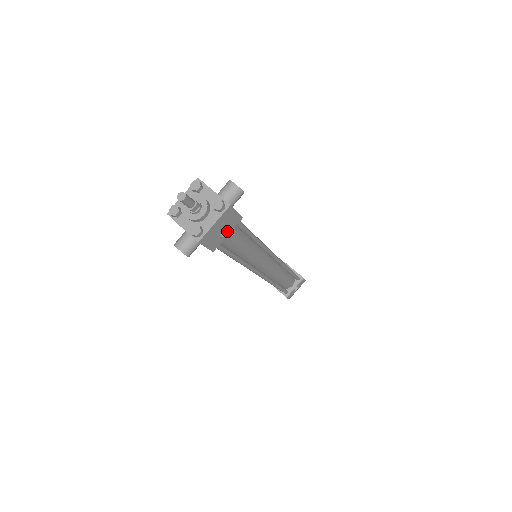
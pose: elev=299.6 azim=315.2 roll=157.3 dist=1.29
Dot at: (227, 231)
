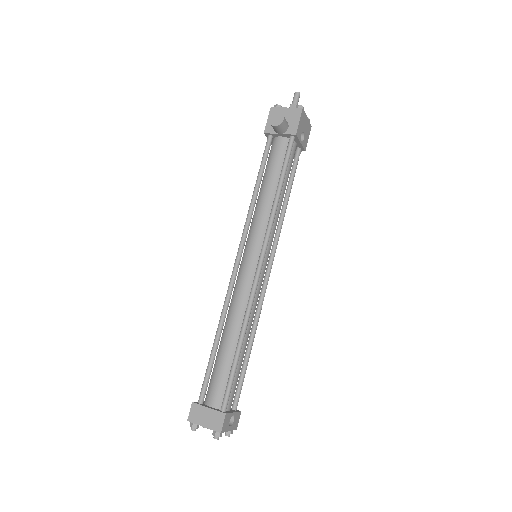
Dot at: (301, 141)
